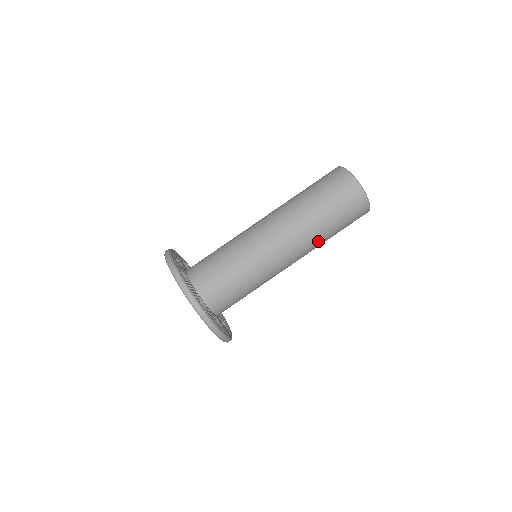
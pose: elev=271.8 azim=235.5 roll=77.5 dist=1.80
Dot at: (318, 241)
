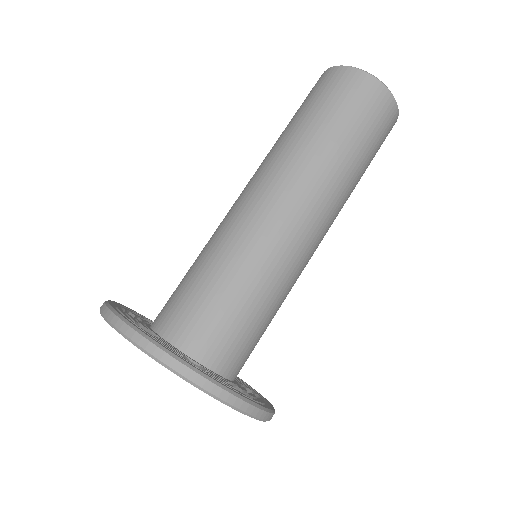
Dot at: (344, 187)
